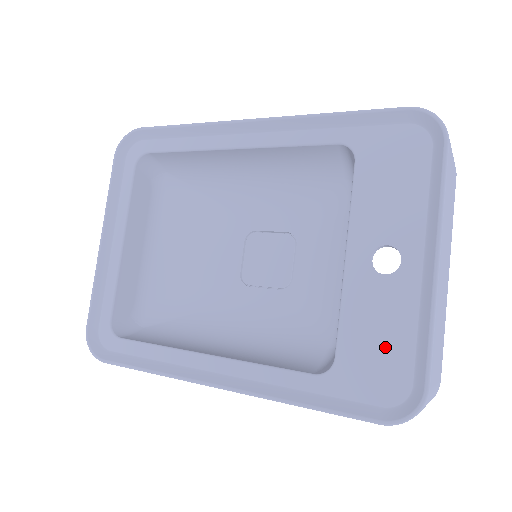
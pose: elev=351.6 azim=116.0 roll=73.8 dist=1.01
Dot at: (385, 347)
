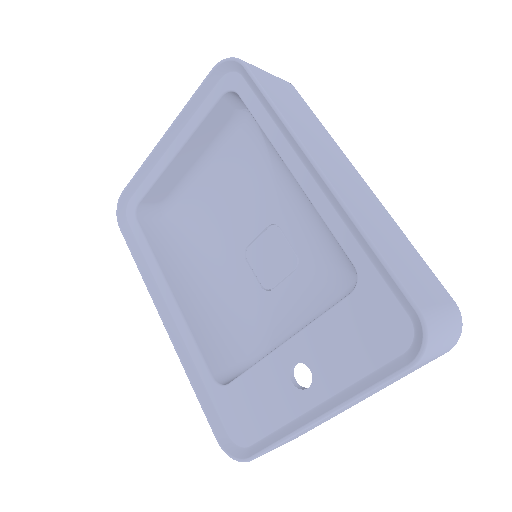
Dot at: (255, 414)
